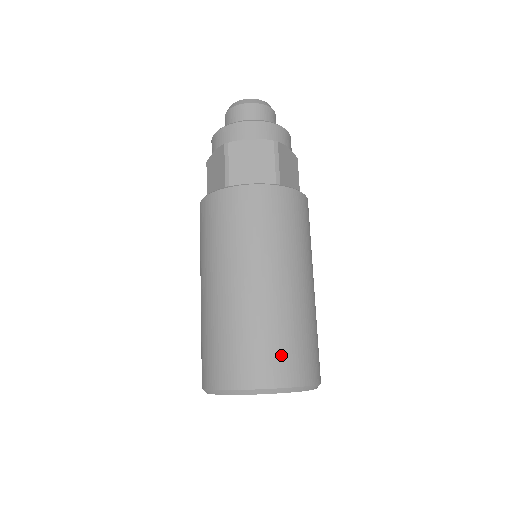
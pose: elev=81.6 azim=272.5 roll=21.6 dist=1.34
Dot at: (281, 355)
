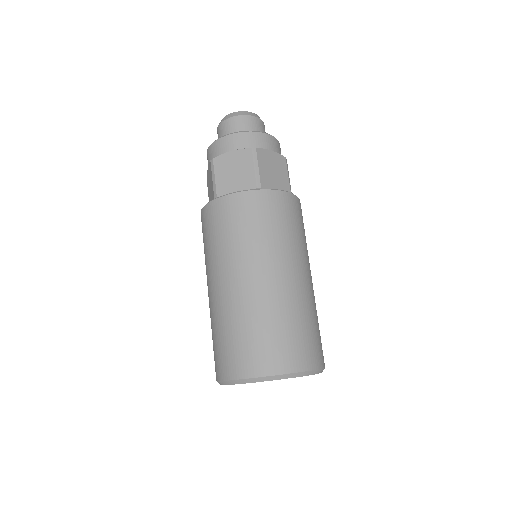
Dot at: (269, 346)
